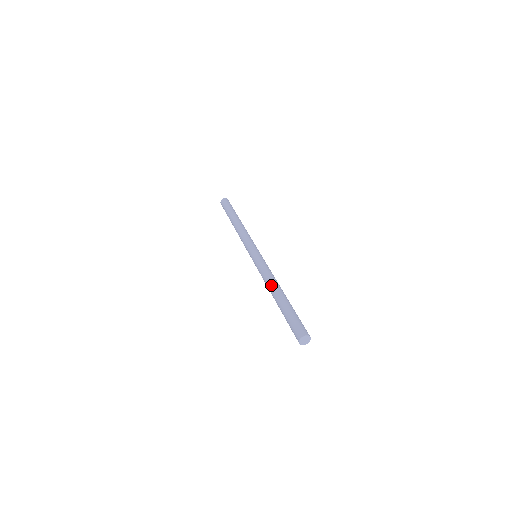
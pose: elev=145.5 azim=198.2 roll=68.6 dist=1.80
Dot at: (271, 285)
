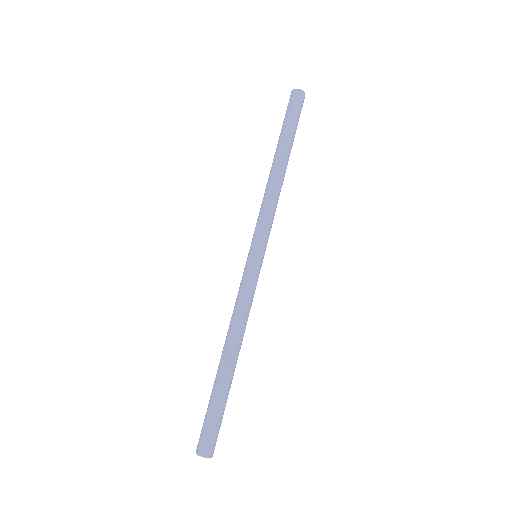
Dot at: (227, 336)
